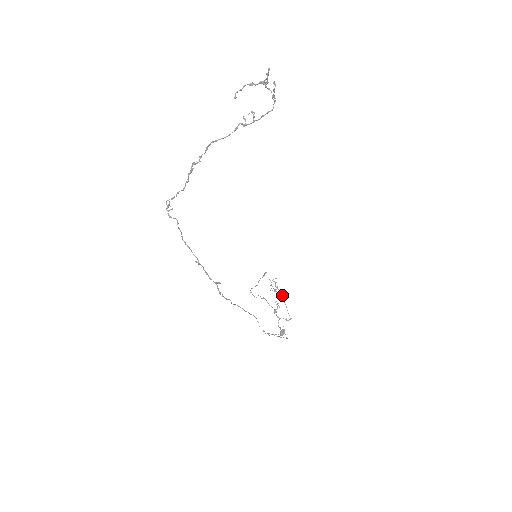
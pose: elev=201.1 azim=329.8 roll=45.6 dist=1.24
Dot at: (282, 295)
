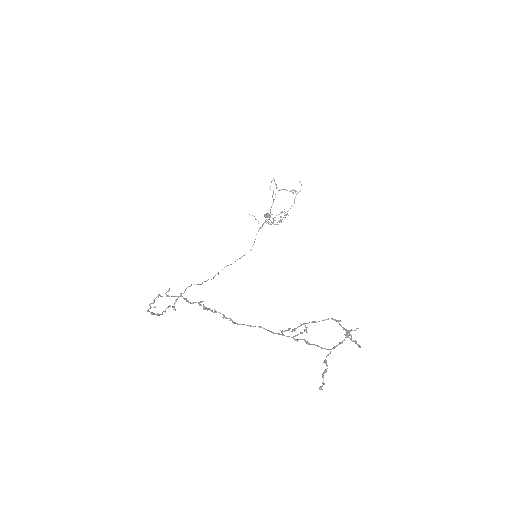
Dot at: (292, 205)
